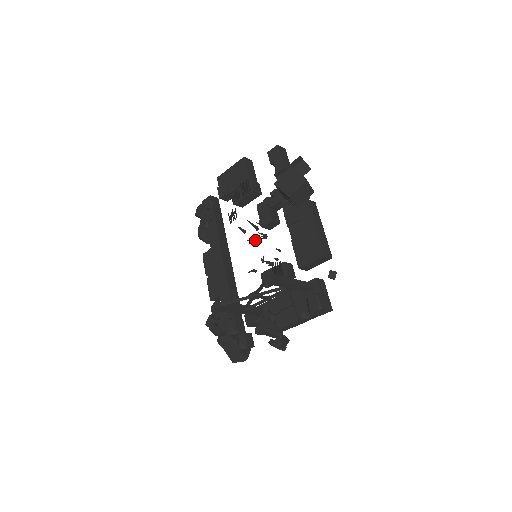
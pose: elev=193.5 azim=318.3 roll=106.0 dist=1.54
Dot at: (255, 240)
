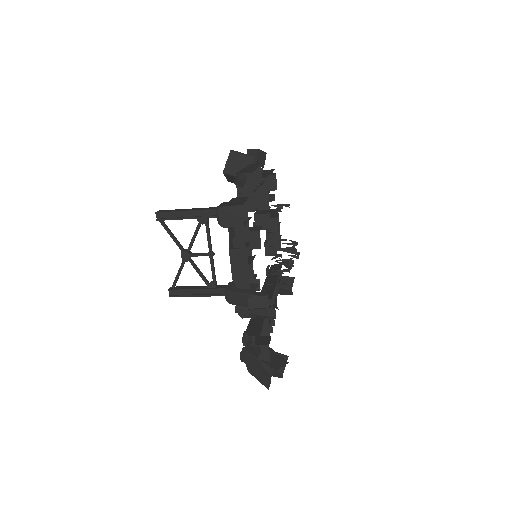
Dot at: occluded
